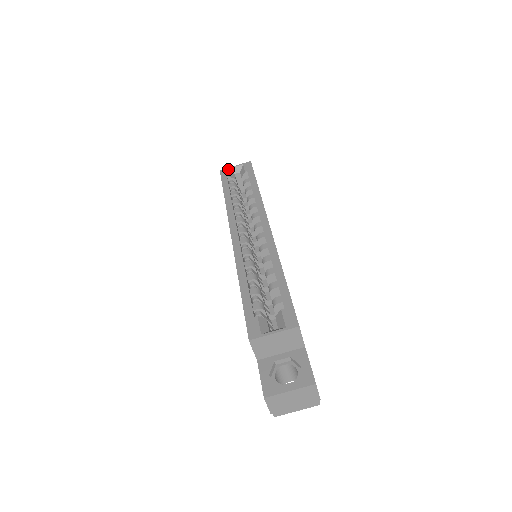
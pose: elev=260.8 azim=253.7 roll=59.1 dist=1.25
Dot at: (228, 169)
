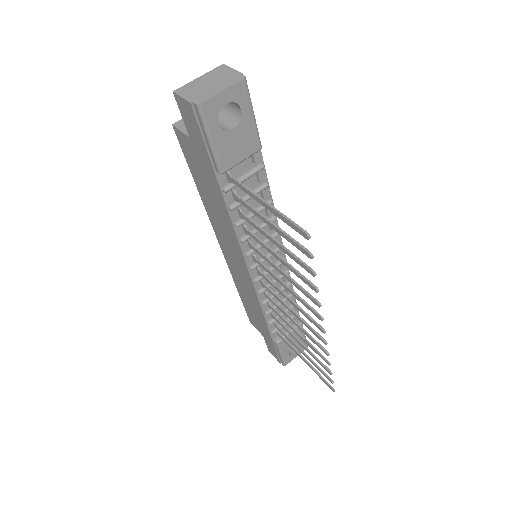
Dot at: occluded
